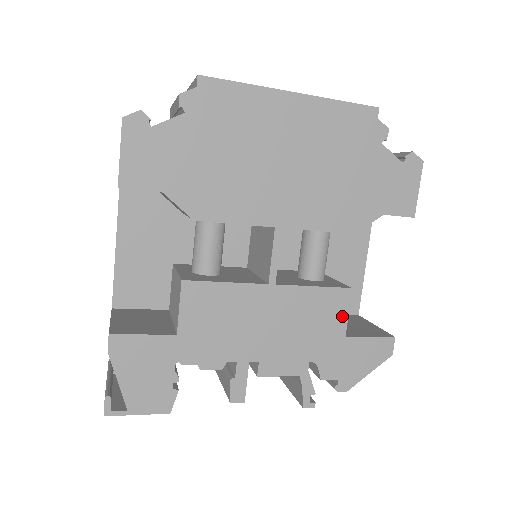
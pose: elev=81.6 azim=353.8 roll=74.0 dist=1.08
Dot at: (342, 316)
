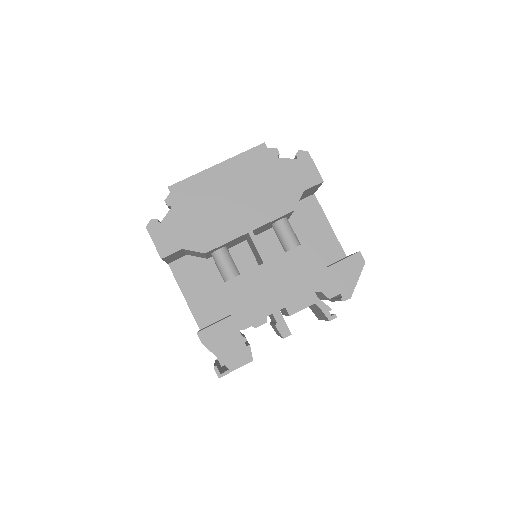
Dot at: (318, 257)
